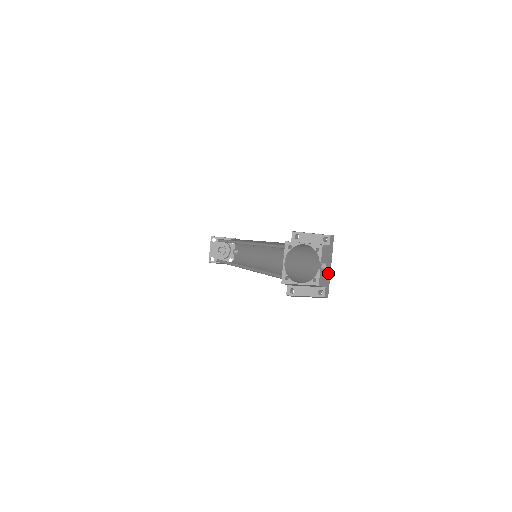
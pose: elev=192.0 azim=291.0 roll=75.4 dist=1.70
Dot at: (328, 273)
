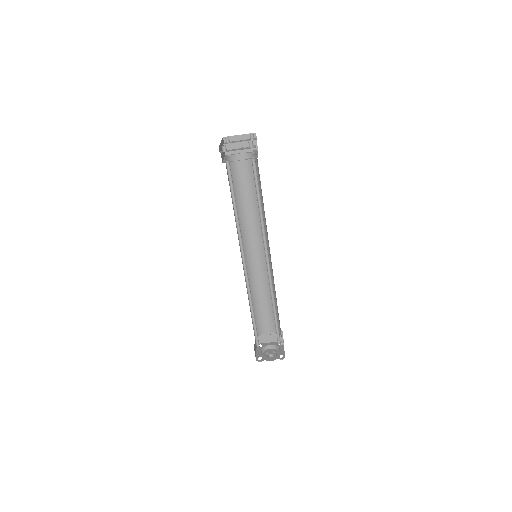
Dot at: occluded
